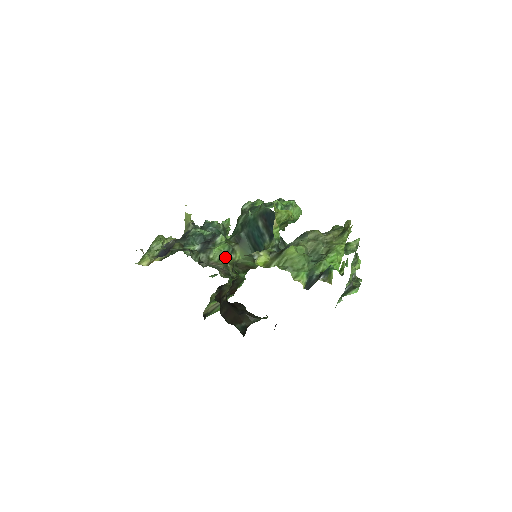
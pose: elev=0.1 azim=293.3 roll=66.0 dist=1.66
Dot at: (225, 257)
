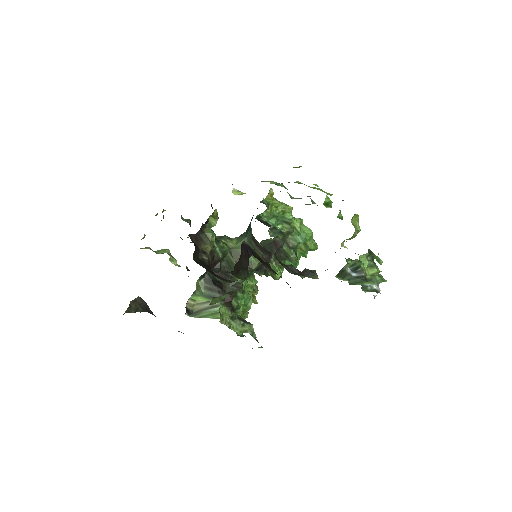
Dot at: (218, 237)
